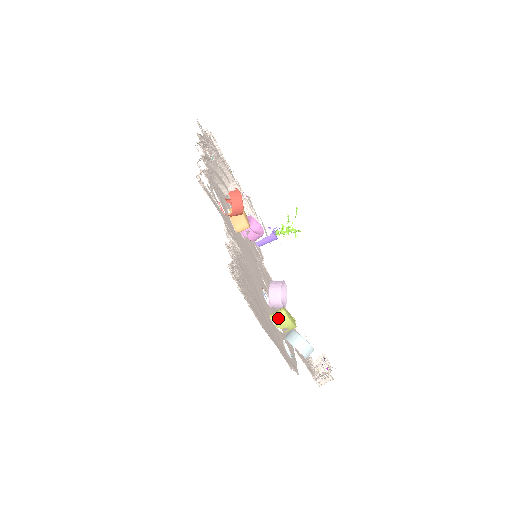
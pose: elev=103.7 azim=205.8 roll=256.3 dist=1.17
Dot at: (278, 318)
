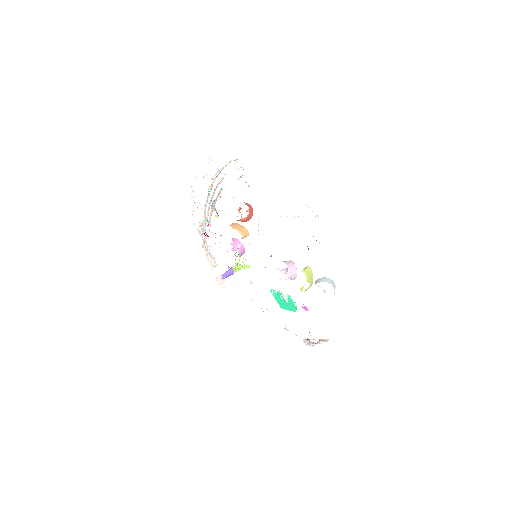
Dot at: (307, 272)
